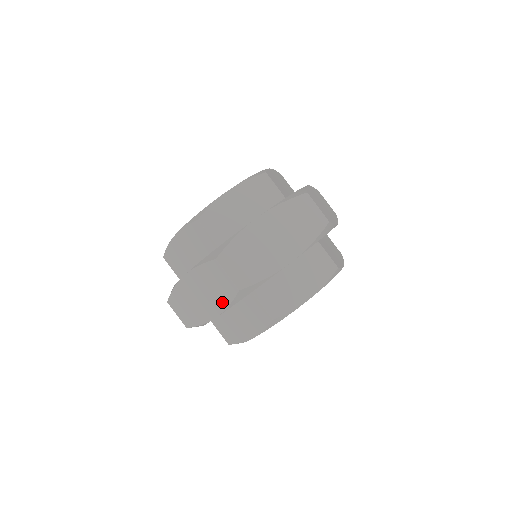
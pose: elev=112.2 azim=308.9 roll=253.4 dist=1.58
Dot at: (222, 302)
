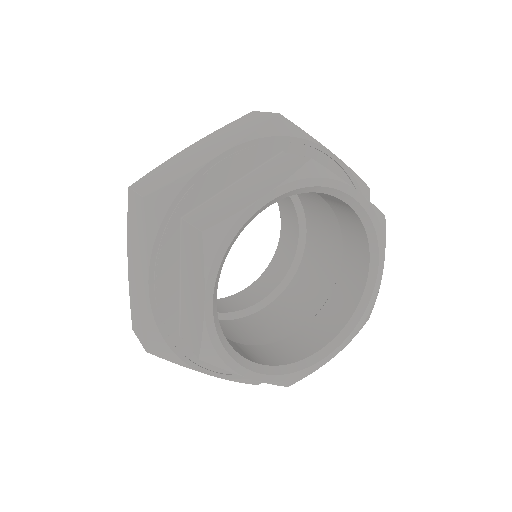
Dot at: (144, 244)
